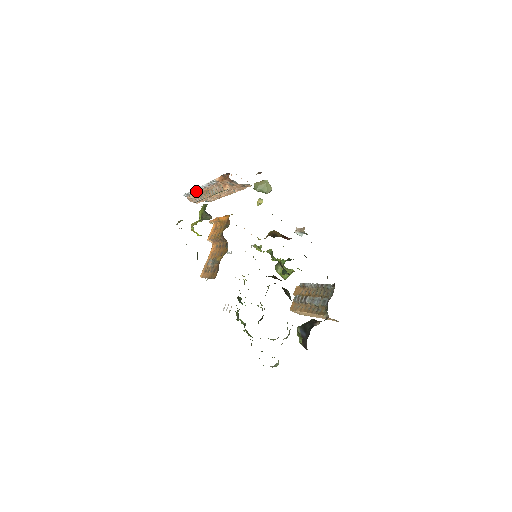
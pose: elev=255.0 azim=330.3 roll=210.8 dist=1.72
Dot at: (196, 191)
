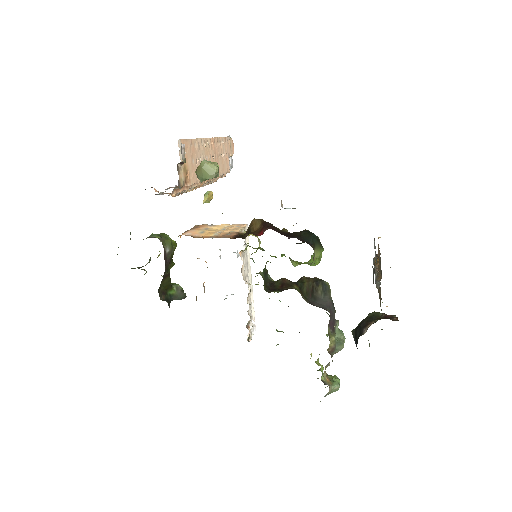
Dot at: occluded
